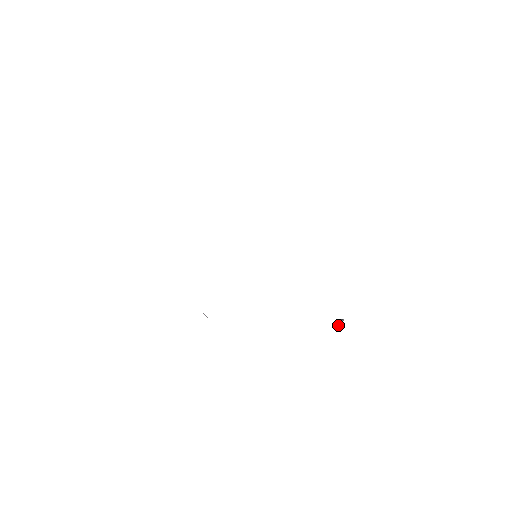
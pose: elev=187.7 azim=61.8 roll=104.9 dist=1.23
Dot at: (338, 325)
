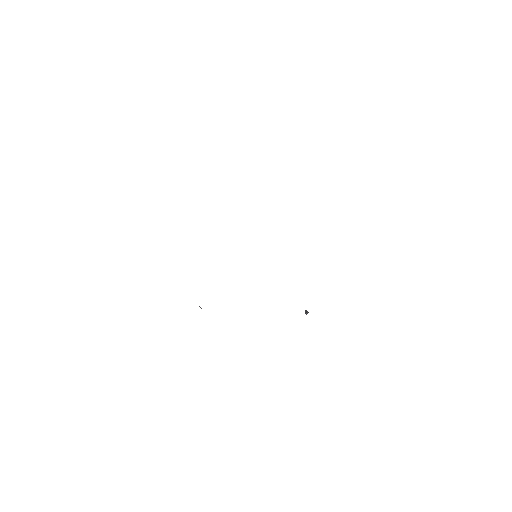
Dot at: (306, 314)
